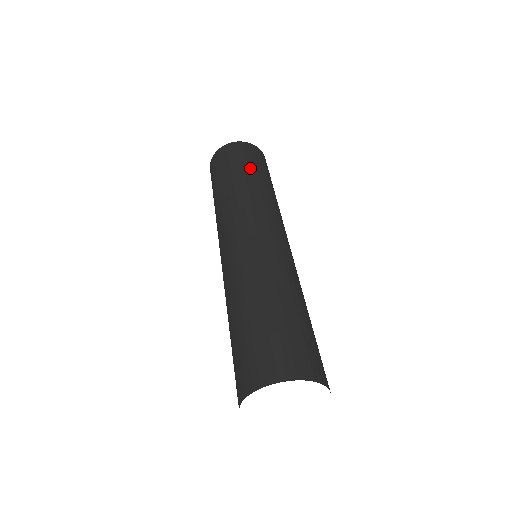
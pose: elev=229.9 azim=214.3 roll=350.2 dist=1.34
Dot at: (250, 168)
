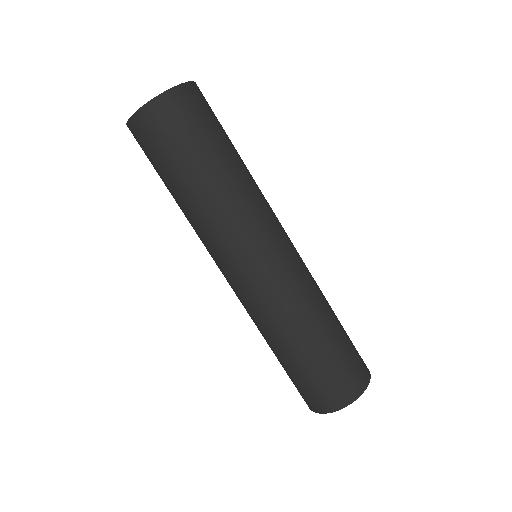
Dot at: (218, 144)
